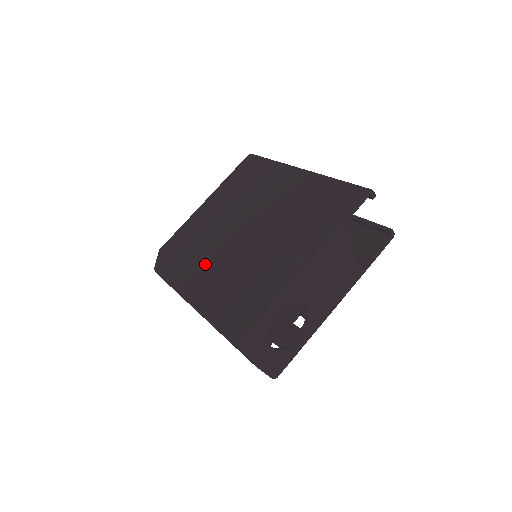
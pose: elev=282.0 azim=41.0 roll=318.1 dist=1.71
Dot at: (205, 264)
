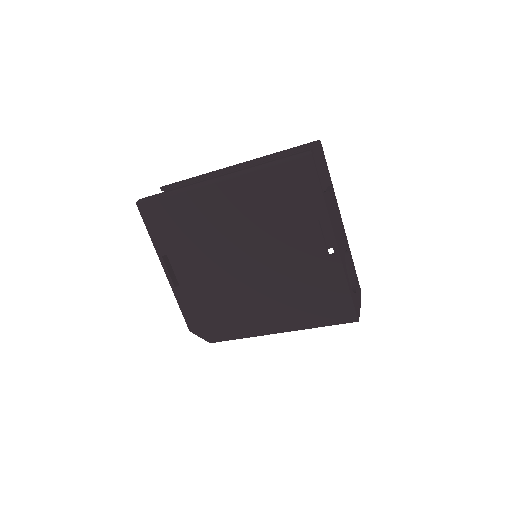
Dot at: (252, 306)
